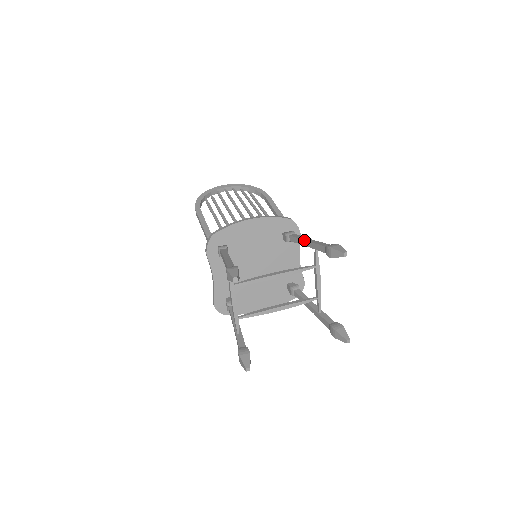
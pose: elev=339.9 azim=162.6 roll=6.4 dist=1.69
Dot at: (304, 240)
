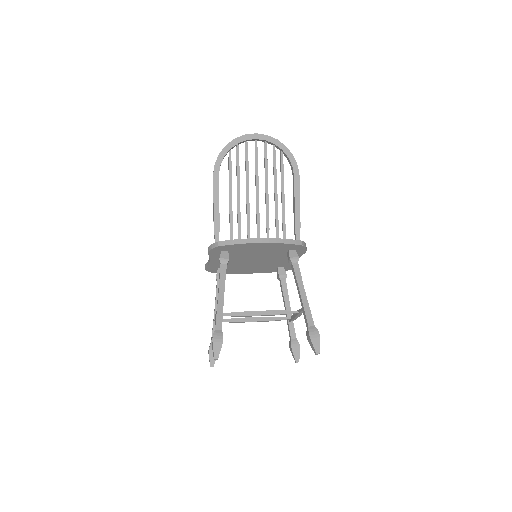
Dot at: (299, 291)
